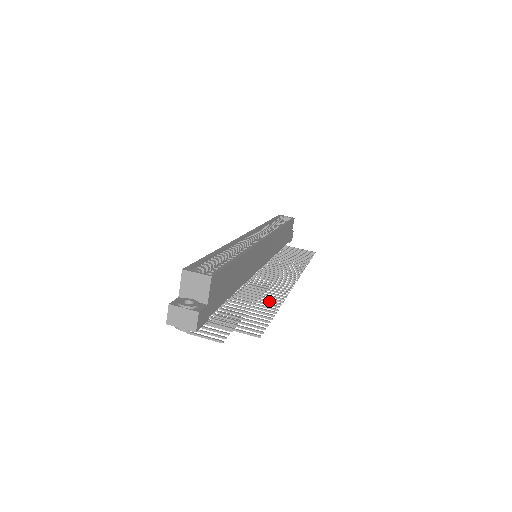
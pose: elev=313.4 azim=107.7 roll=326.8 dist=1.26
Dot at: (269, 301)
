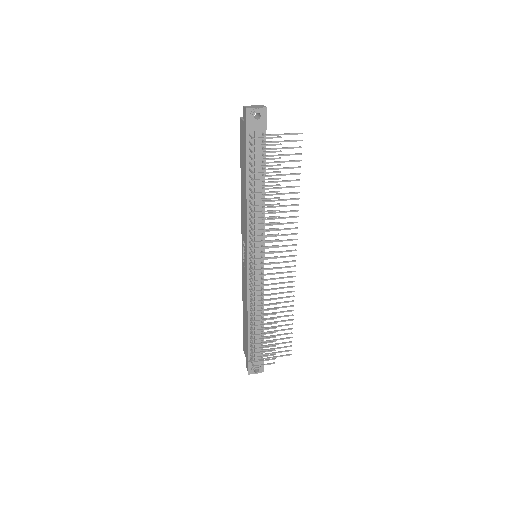
Dot at: (290, 199)
